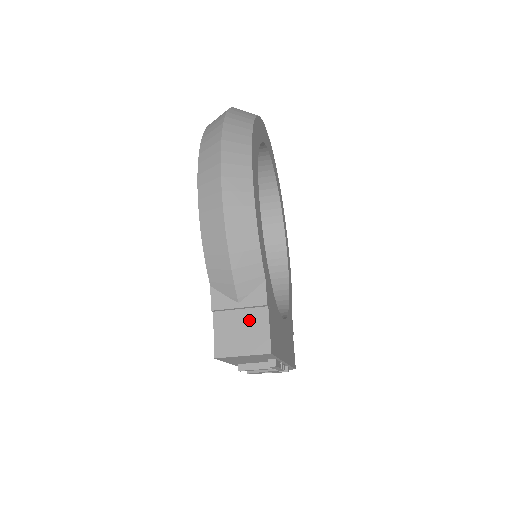
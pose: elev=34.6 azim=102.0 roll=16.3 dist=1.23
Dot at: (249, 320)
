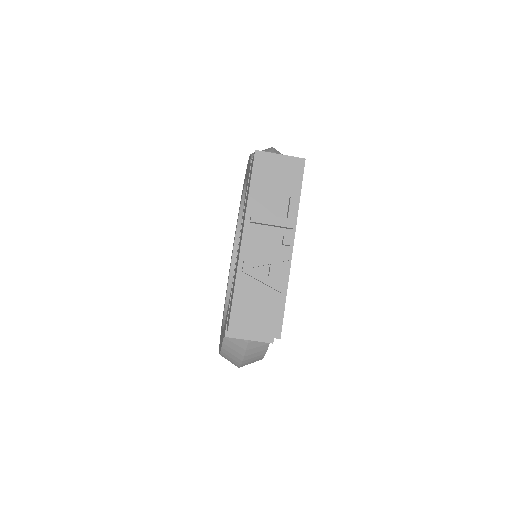
Dot at: occluded
